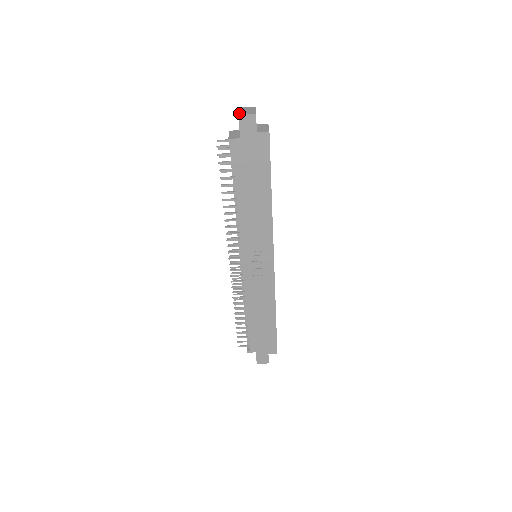
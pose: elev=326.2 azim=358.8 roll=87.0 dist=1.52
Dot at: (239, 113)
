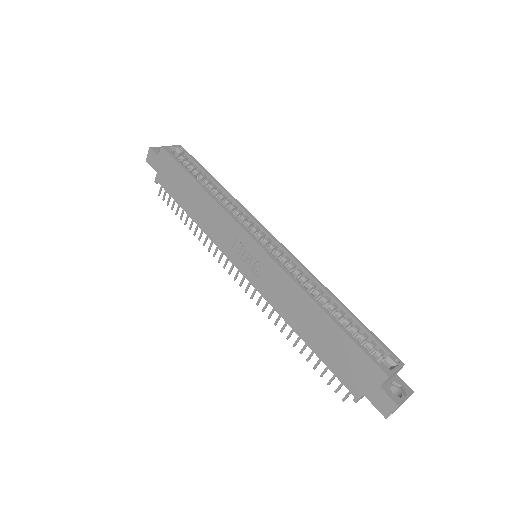
Dot at: occluded
